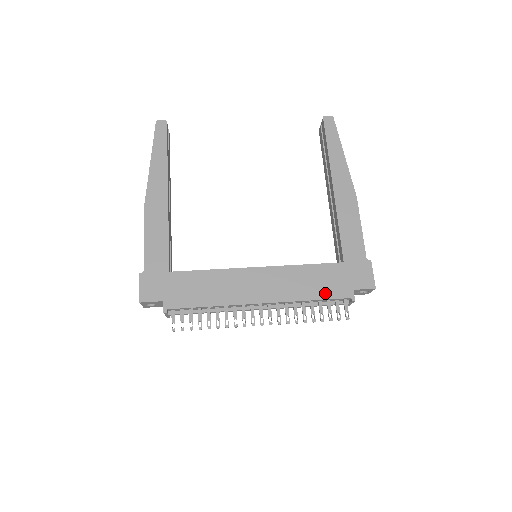
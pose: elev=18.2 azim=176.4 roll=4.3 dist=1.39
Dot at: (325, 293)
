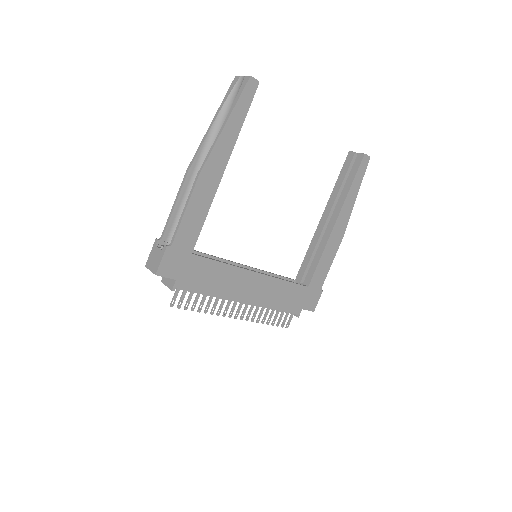
Dot at: (286, 307)
